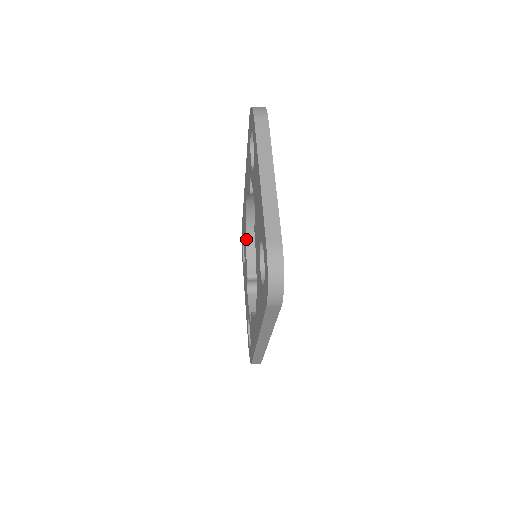
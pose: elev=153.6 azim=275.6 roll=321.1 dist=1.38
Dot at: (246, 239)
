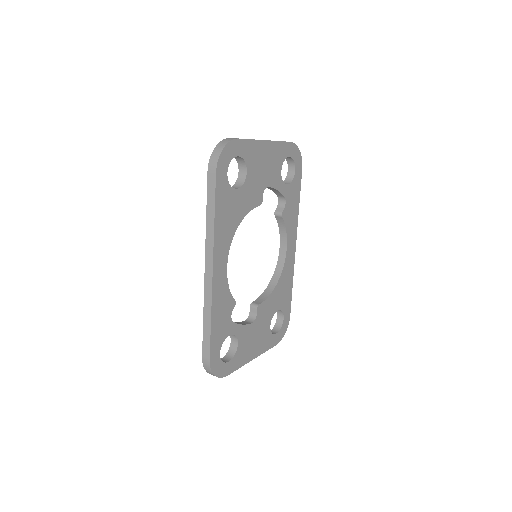
Dot at: (269, 283)
